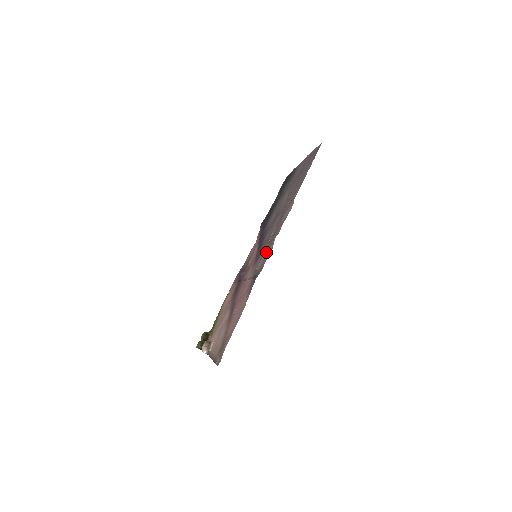
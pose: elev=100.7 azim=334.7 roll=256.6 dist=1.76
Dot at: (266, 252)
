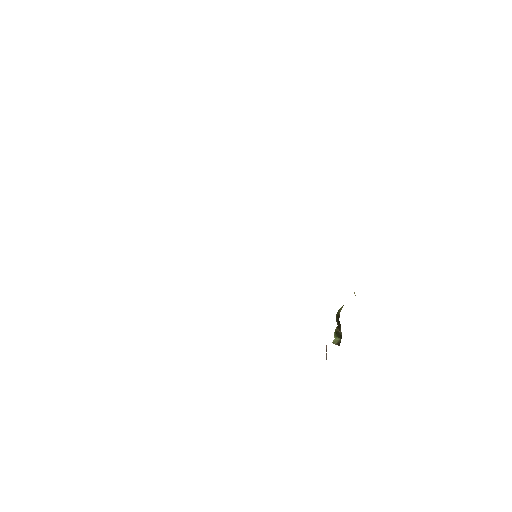
Dot at: occluded
